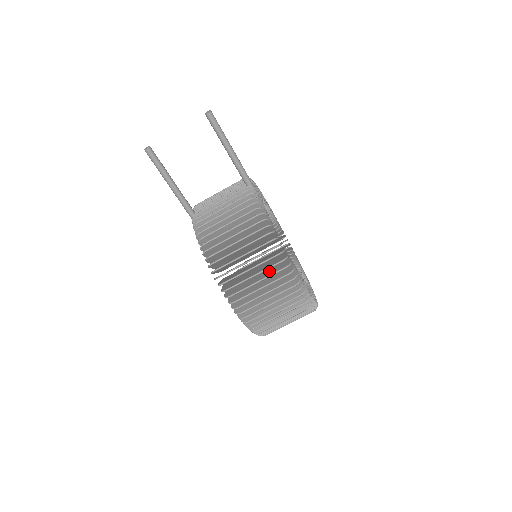
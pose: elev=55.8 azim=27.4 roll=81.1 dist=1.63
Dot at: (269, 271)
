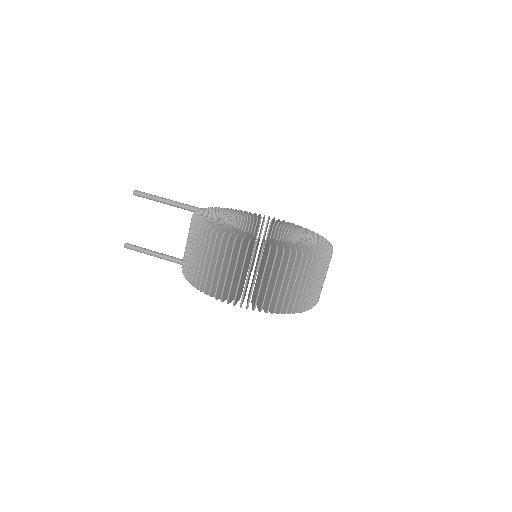
Dot at: (228, 253)
